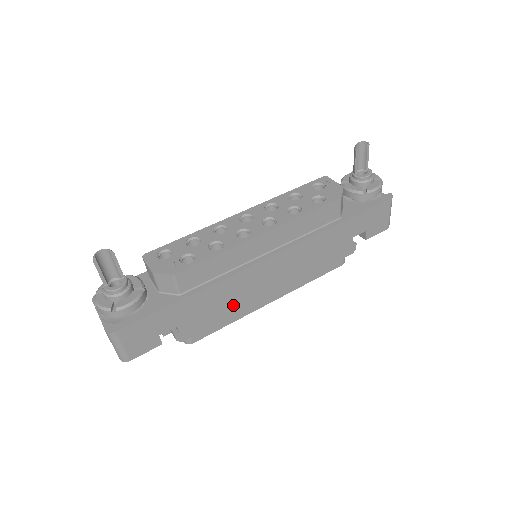
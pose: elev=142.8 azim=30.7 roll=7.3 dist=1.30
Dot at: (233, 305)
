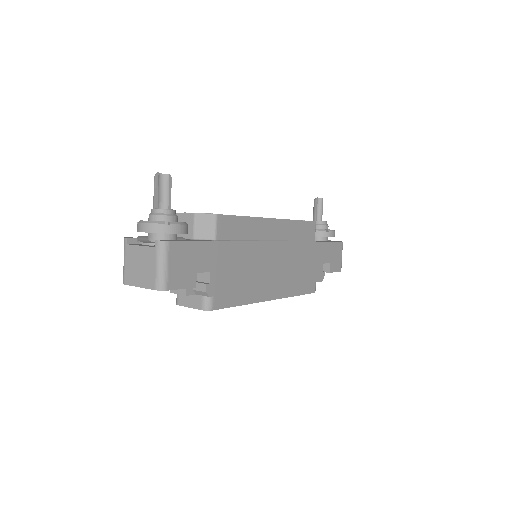
Dot at: (249, 278)
